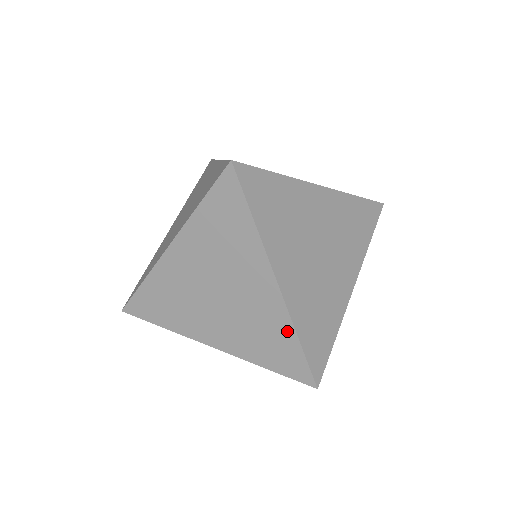
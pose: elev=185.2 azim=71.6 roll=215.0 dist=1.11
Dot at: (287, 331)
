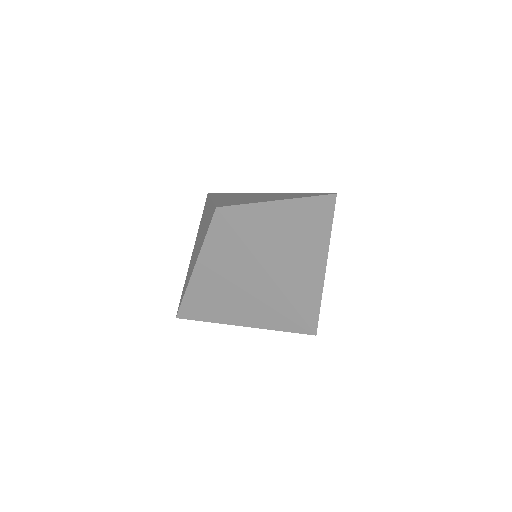
Dot at: (285, 303)
